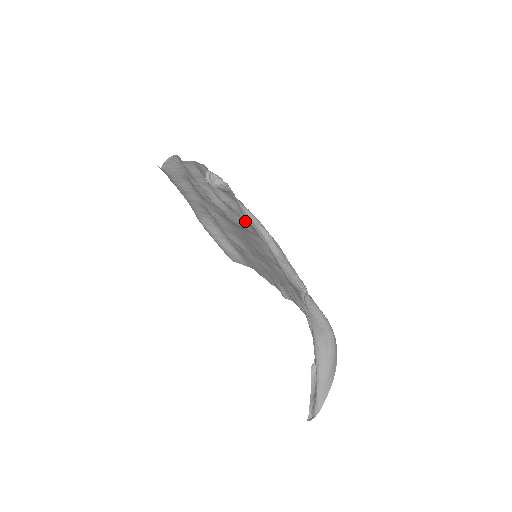
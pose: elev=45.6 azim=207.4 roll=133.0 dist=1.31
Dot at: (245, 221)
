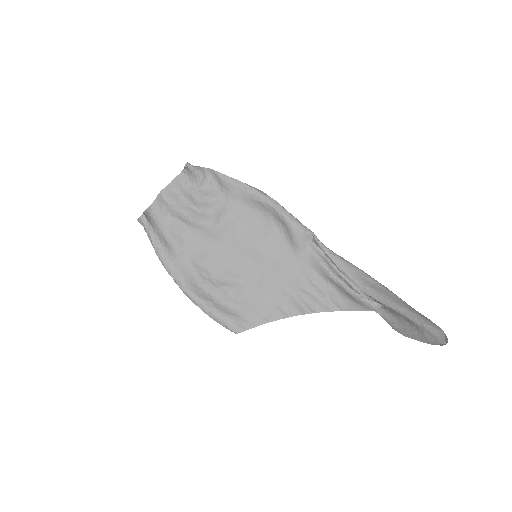
Dot at: (229, 202)
